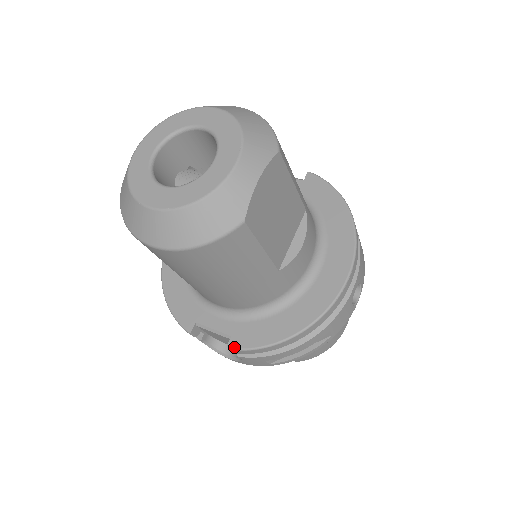
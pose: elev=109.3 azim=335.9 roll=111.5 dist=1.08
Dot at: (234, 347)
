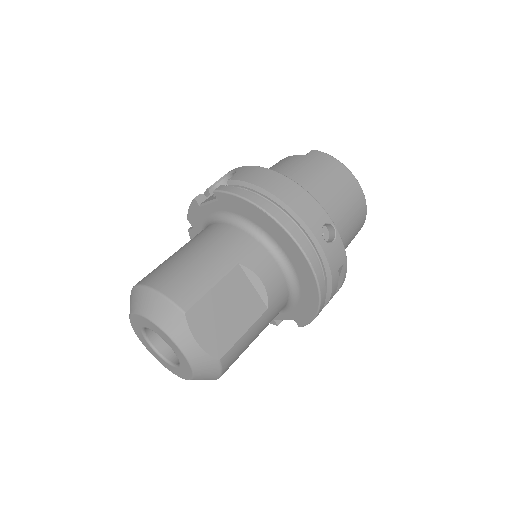
Dot at: (302, 326)
